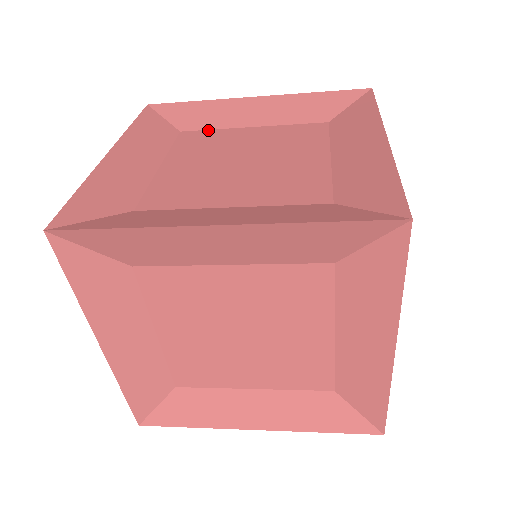
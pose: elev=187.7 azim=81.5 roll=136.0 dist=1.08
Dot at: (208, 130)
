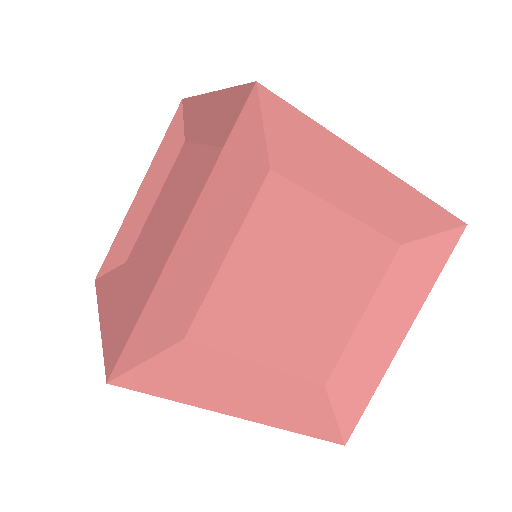
Dot at: occluded
